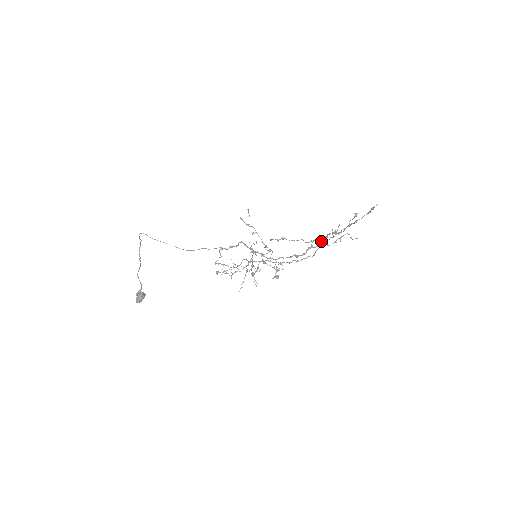
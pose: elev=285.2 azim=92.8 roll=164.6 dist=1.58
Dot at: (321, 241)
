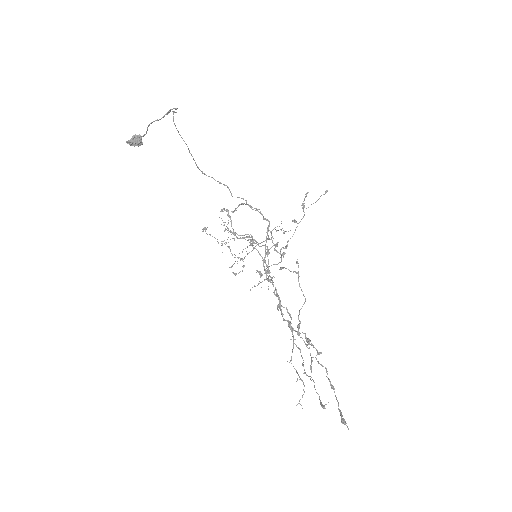
Dot at: (305, 335)
